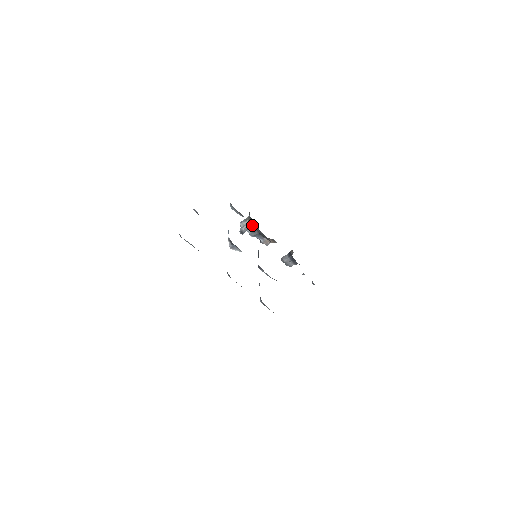
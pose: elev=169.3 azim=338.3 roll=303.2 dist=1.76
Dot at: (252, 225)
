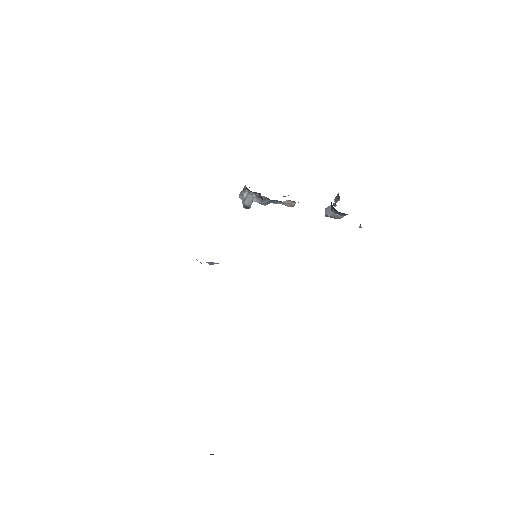
Dot at: (255, 195)
